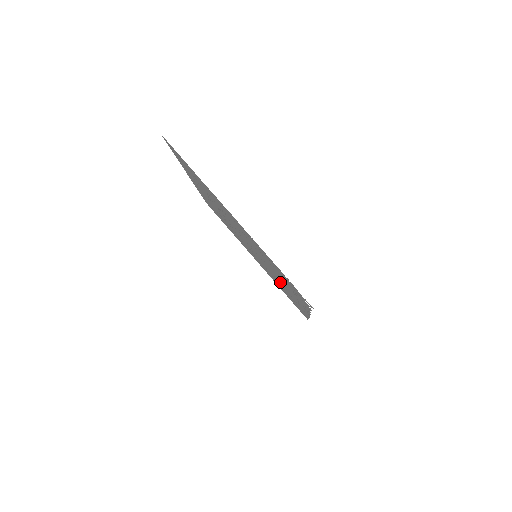
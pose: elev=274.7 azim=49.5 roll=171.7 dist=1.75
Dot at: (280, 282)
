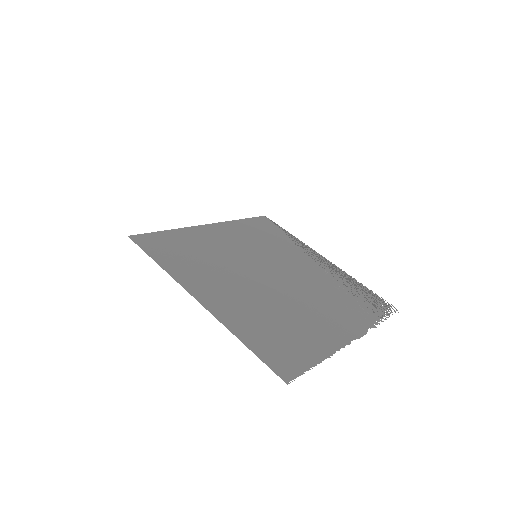
Dot at: (295, 260)
